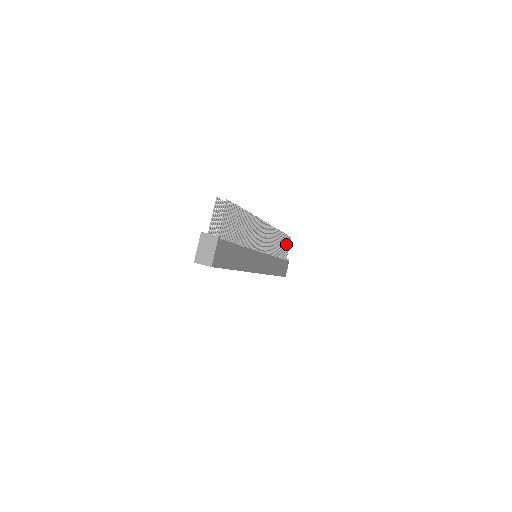
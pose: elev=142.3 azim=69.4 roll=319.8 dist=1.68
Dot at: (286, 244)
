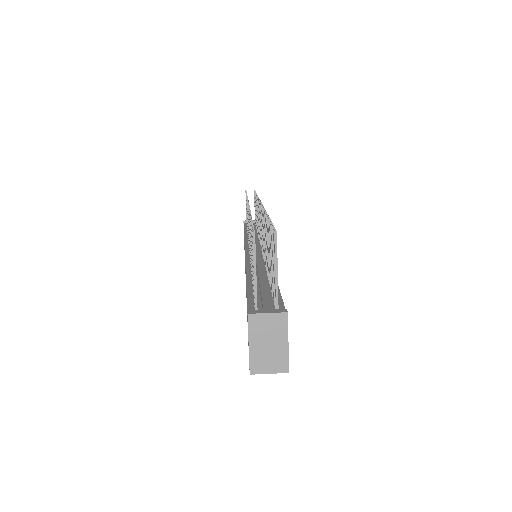
Dot at: occluded
